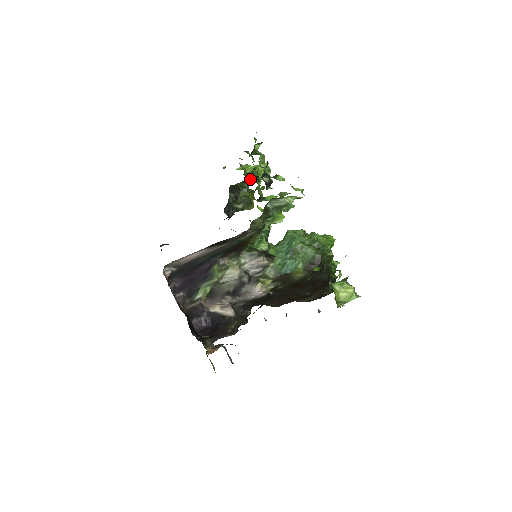
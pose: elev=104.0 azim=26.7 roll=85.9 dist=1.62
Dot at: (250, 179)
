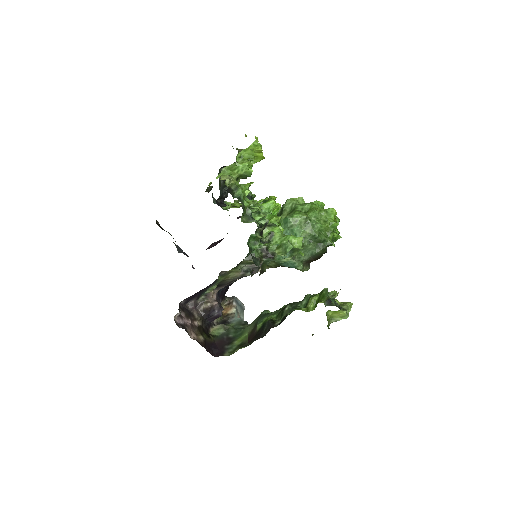
Dot at: occluded
